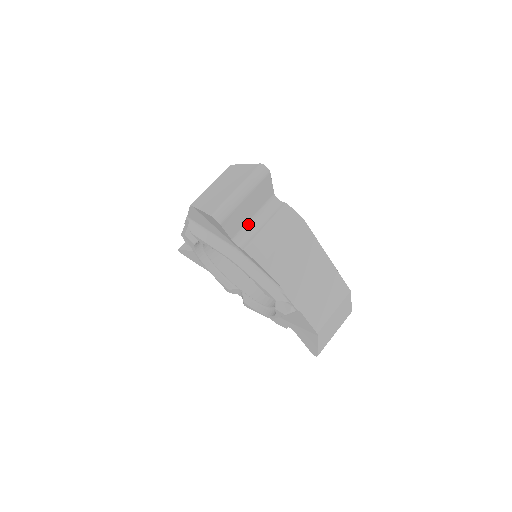
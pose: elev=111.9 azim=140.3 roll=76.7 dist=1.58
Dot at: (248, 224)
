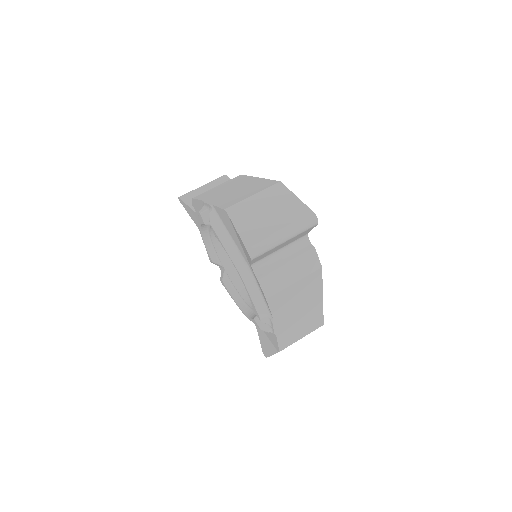
Dot at: (272, 254)
